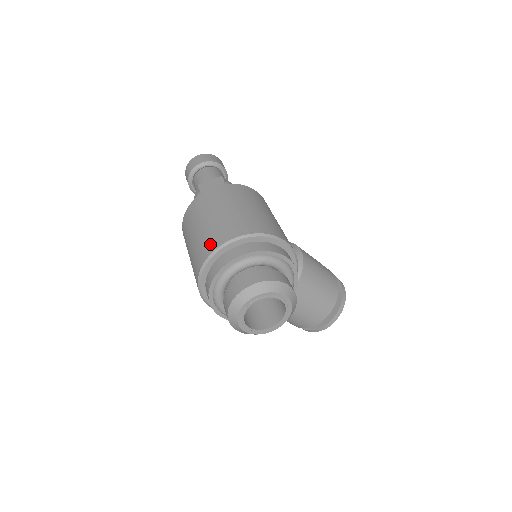
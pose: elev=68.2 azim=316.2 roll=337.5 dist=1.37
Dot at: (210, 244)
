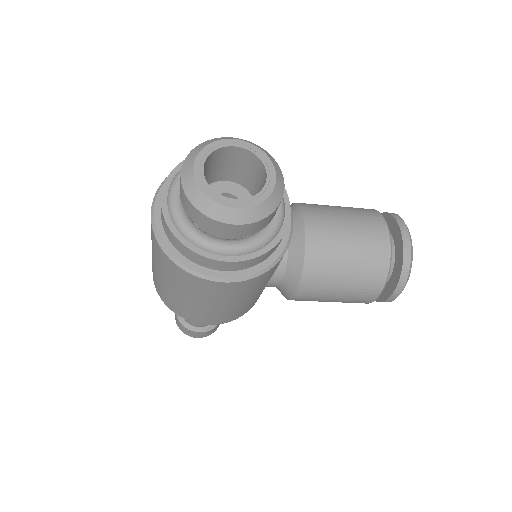
Dot at: occluded
